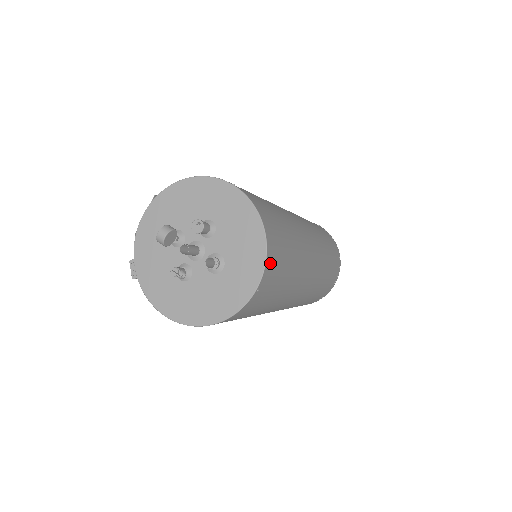
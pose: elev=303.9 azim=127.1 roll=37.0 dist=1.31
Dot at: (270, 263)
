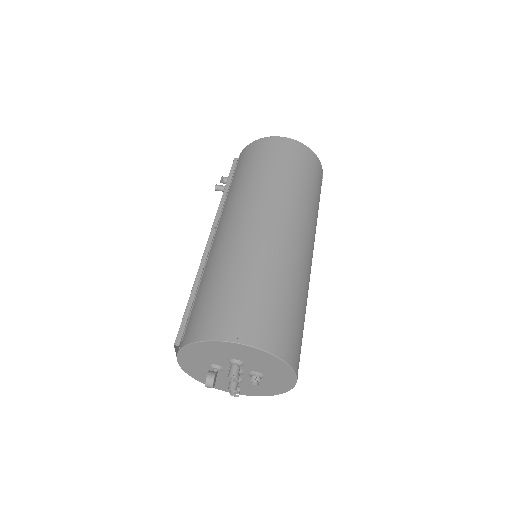
Dot at: (296, 362)
